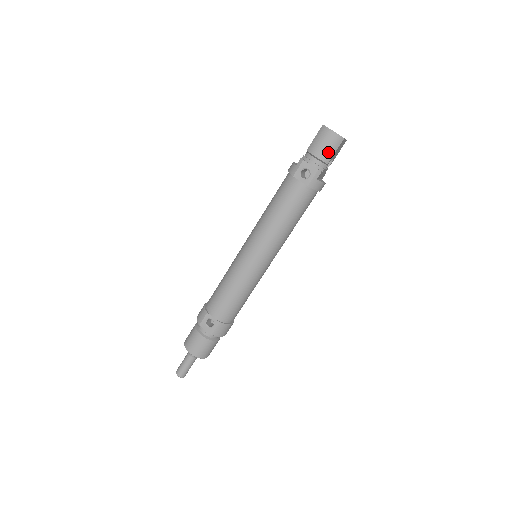
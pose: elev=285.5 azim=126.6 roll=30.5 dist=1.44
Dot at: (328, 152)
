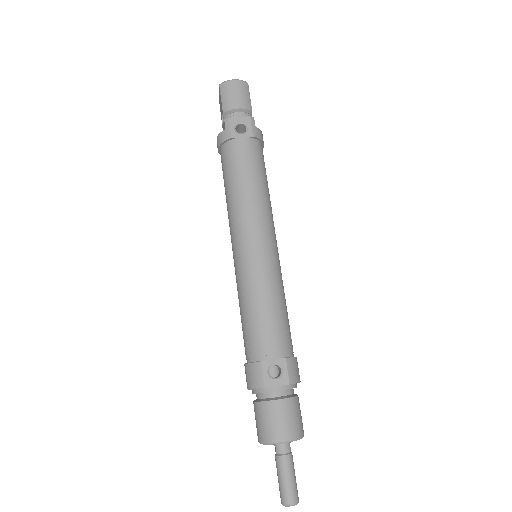
Dot at: (245, 99)
